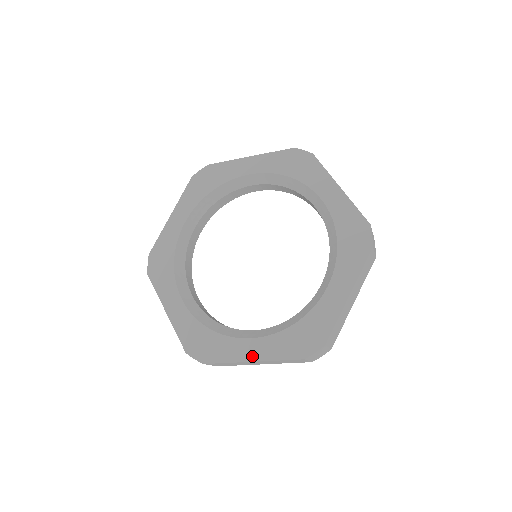
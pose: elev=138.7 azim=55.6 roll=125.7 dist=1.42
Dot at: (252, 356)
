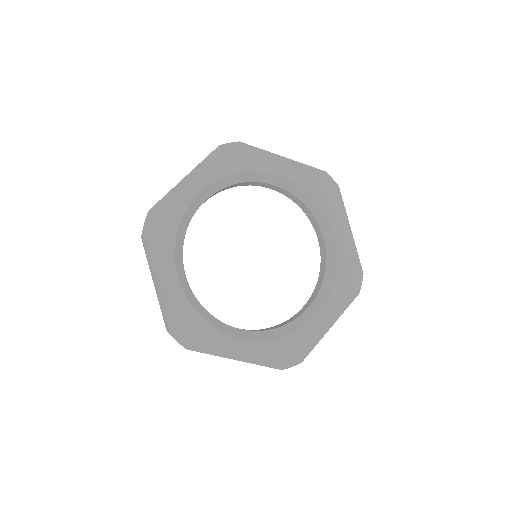
Dot at: (328, 324)
